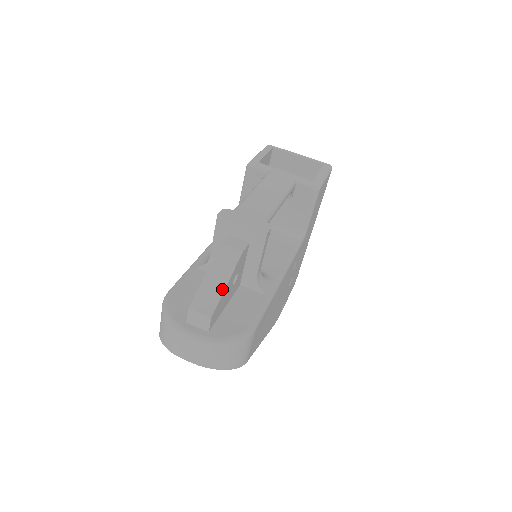
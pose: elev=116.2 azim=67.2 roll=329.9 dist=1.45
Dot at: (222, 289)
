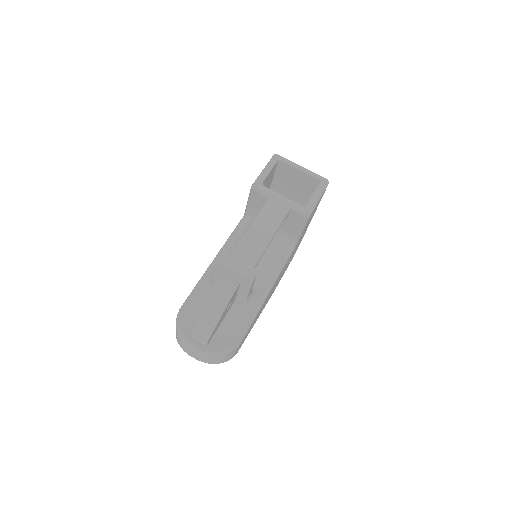
Dot at: (217, 321)
